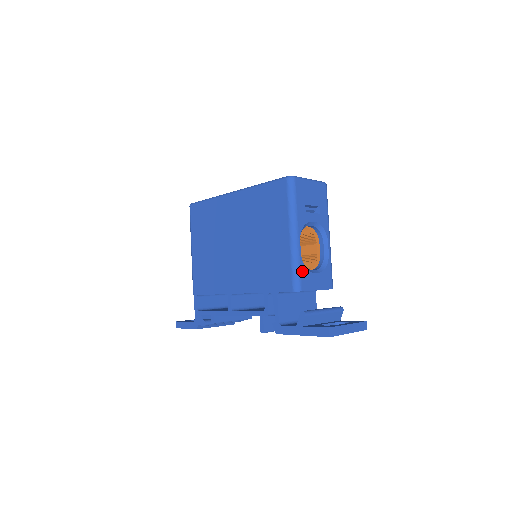
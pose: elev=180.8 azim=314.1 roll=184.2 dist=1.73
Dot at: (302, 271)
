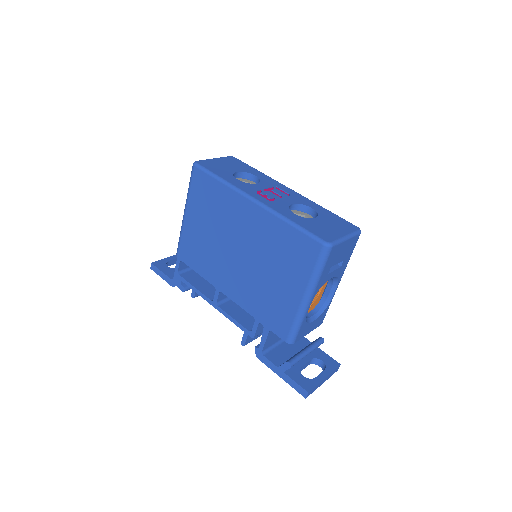
Dot at: (302, 327)
